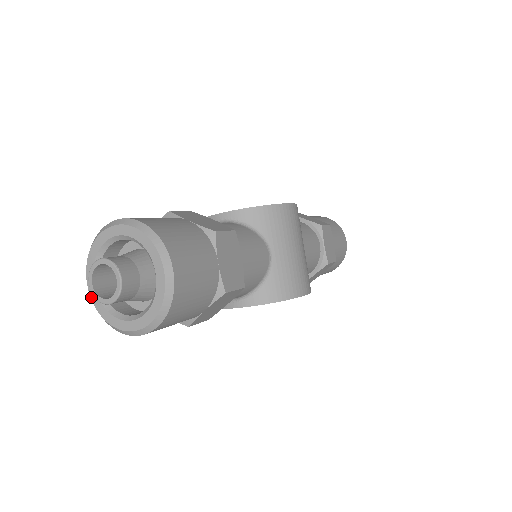
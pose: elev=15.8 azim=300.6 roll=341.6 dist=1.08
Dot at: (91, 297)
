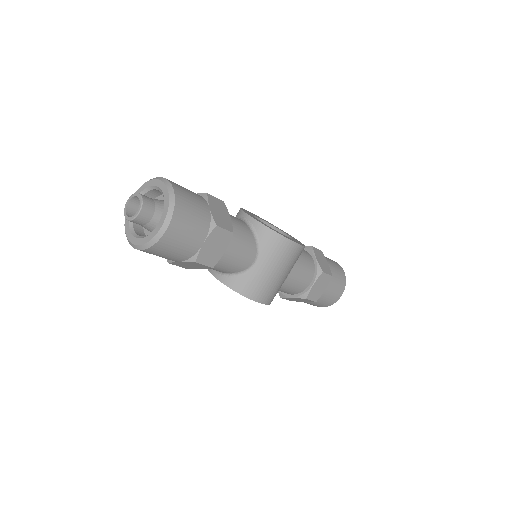
Dot at: occluded
